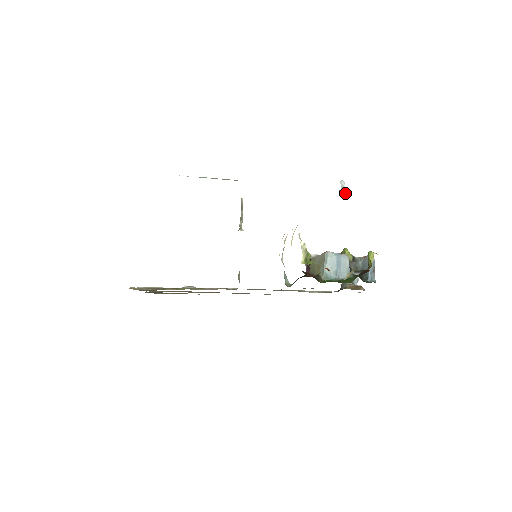
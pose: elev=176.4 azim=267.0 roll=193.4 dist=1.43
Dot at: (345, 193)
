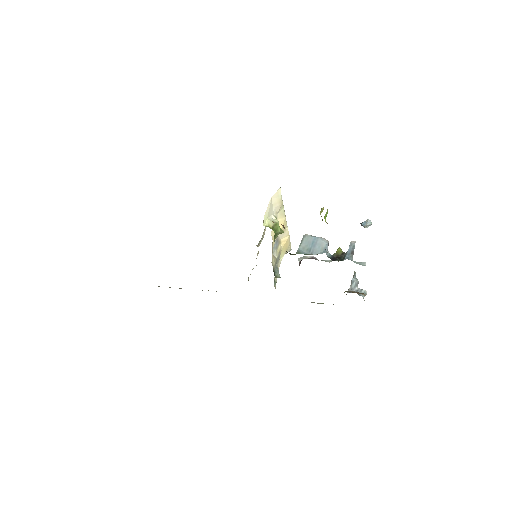
Dot at: (365, 224)
